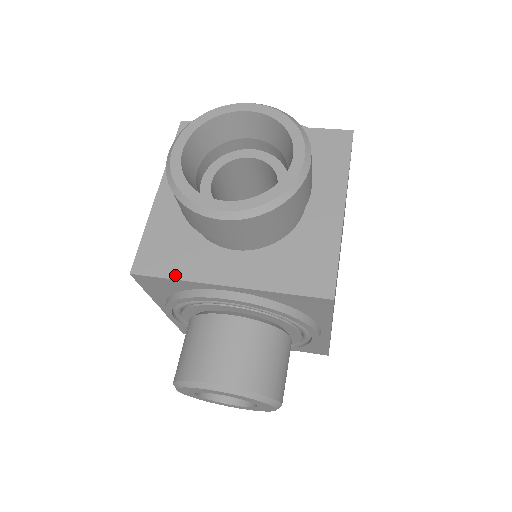
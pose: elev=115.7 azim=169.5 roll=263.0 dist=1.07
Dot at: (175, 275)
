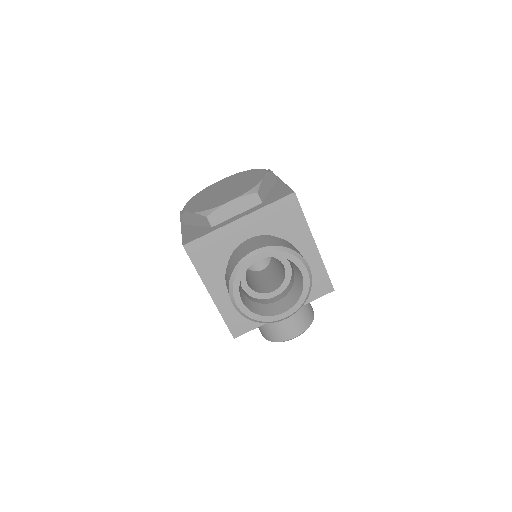
Dot at: (256, 326)
